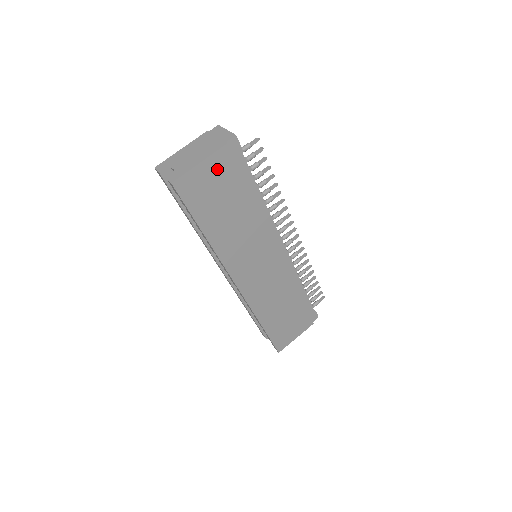
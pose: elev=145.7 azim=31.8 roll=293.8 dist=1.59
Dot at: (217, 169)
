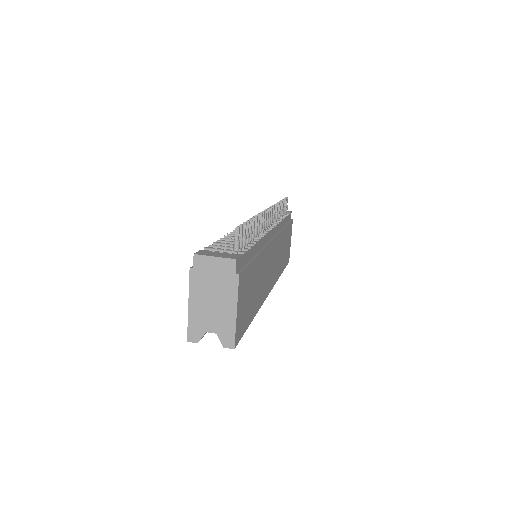
Dot at: (242, 293)
